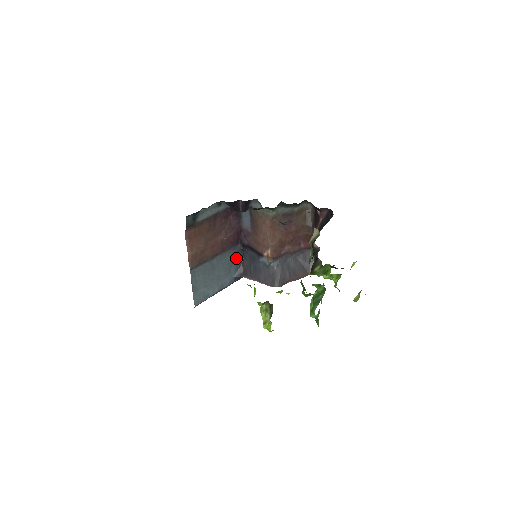
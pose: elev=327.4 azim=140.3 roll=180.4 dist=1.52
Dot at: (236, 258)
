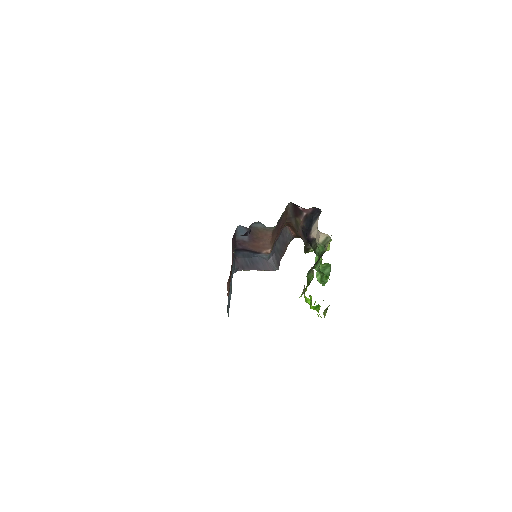
Dot at: (233, 261)
